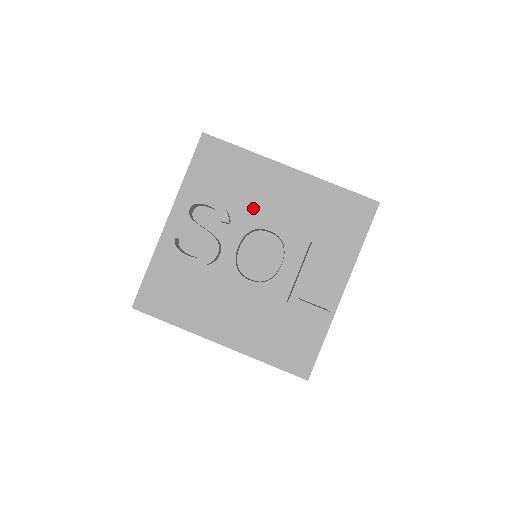
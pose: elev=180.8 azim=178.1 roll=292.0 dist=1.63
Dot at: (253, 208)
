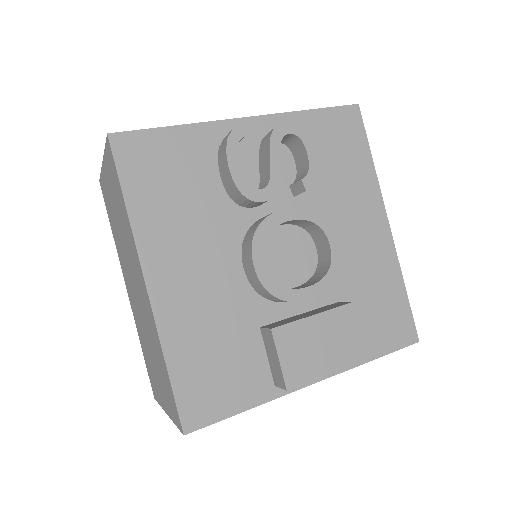
Dot at: (327, 211)
